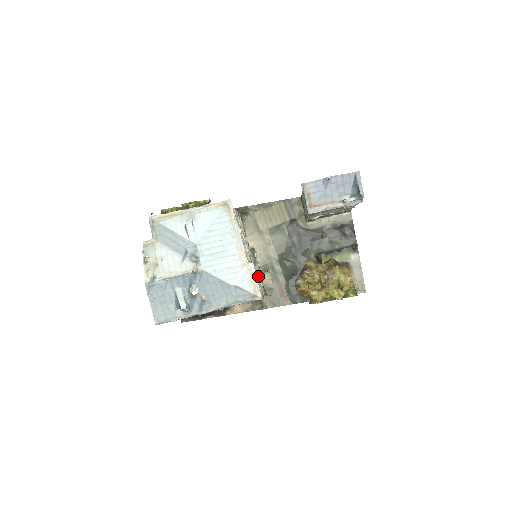
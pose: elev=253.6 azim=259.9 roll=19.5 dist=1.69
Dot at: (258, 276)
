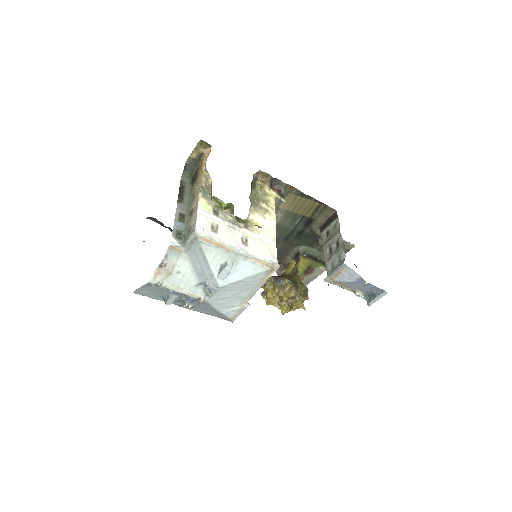
Dot at: occluded
